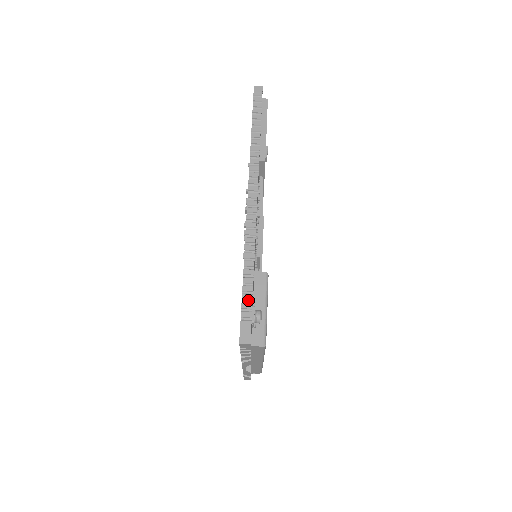
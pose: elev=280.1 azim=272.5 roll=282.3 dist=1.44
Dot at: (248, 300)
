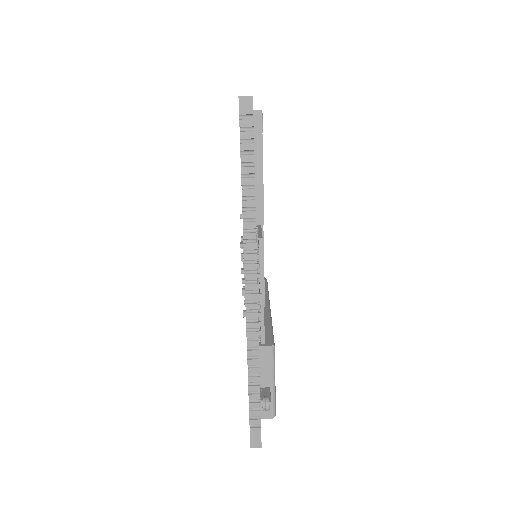
Dot at: (256, 407)
